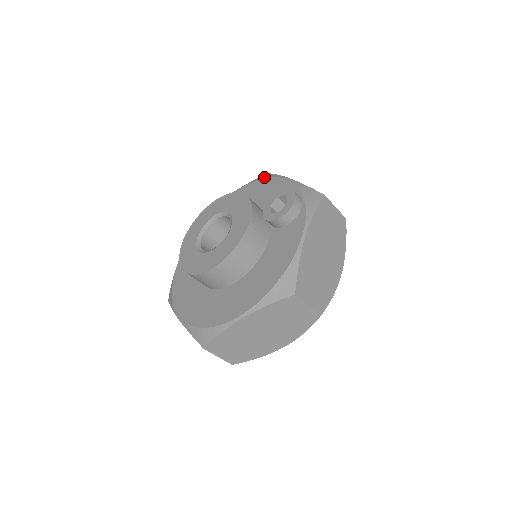
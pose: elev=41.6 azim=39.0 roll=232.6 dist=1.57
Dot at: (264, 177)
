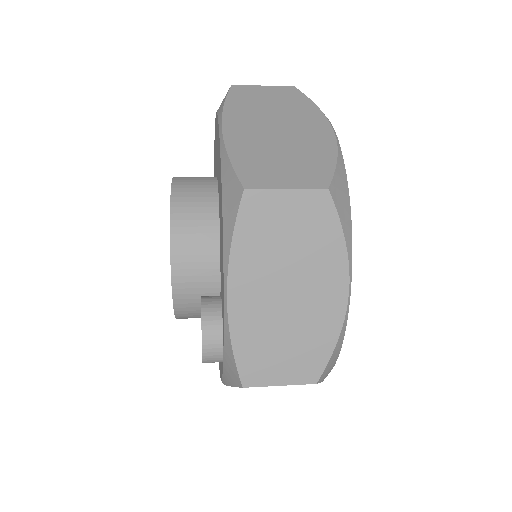
Dot at: (225, 210)
